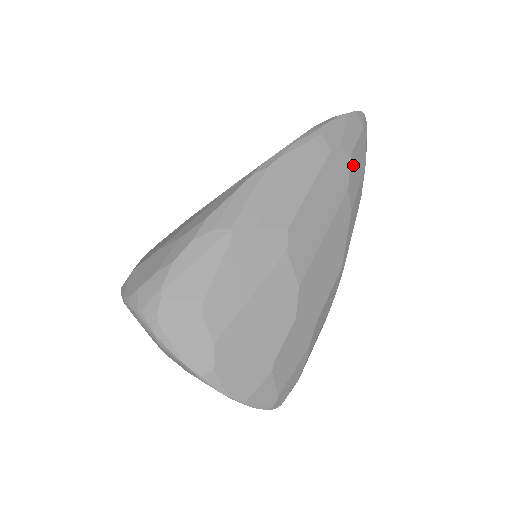
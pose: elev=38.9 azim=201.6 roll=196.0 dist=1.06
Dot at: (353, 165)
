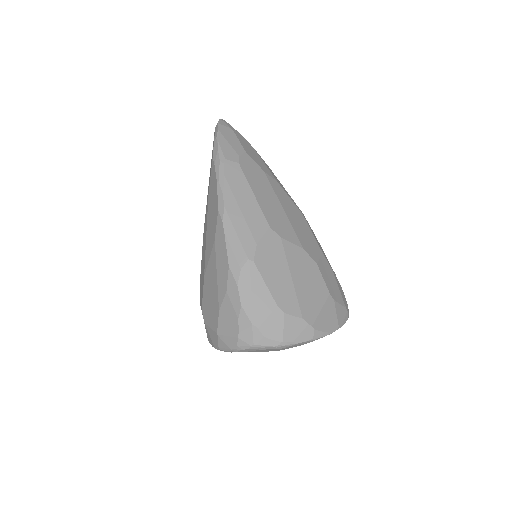
Dot at: (252, 156)
